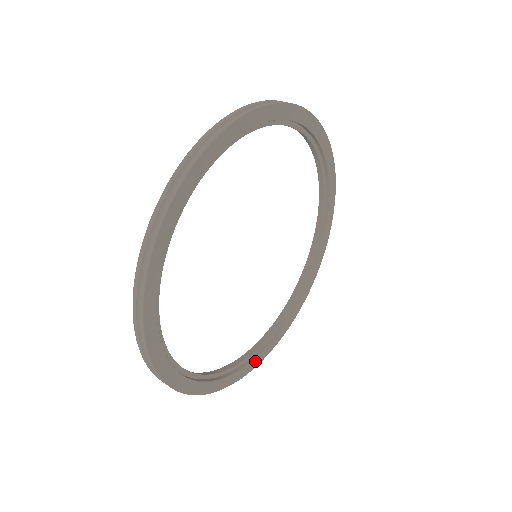
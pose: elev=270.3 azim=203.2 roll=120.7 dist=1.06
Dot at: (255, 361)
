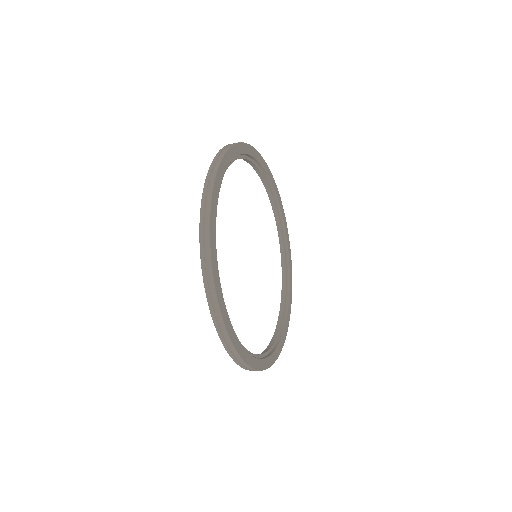
Dot at: (260, 362)
